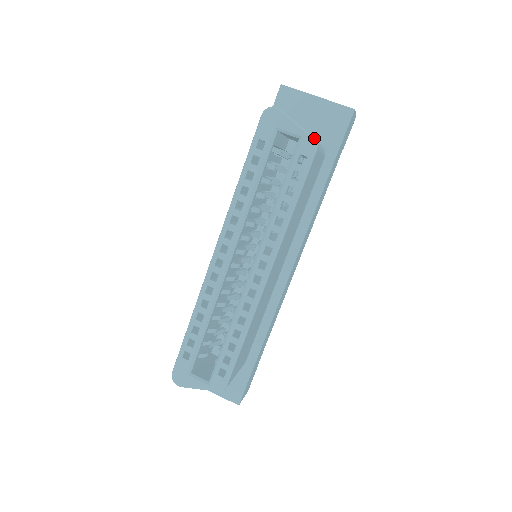
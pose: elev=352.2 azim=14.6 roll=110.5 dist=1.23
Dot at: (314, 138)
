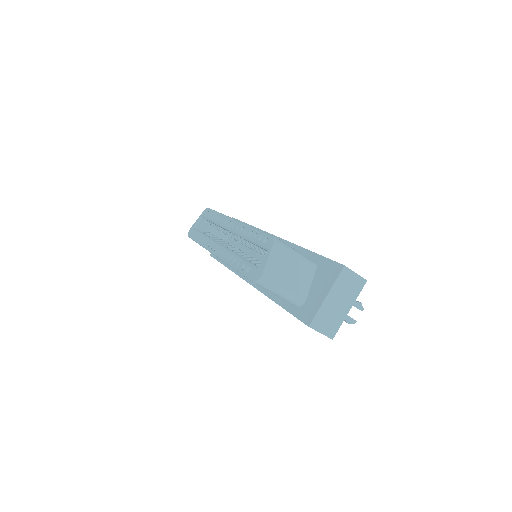
Dot at: (205, 210)
